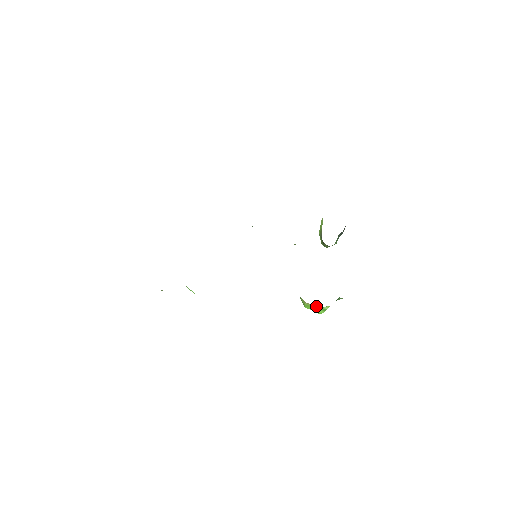
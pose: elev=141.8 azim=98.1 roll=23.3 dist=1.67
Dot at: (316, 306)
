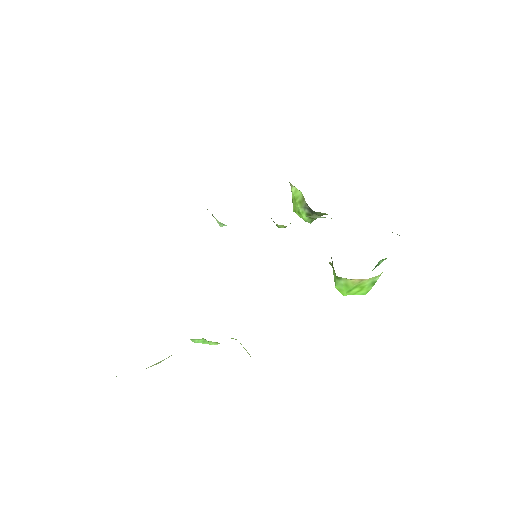
Dot at: (368, 280)
